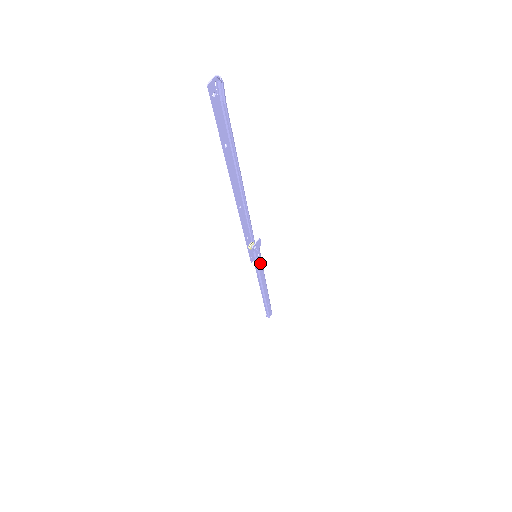
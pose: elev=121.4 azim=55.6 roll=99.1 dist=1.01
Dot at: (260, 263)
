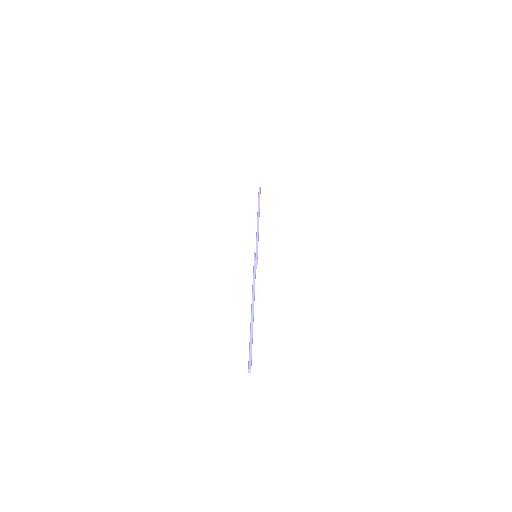
Dot at: occluded
